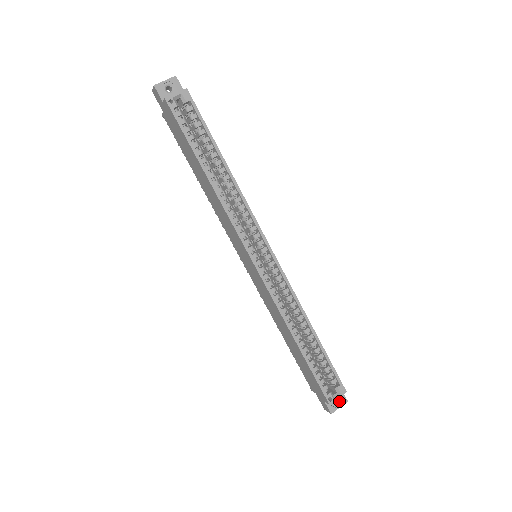
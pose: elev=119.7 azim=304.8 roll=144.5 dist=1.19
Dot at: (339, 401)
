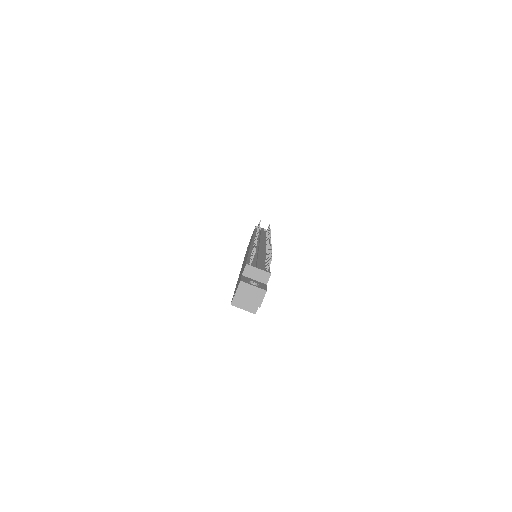
Dot at: occluded
